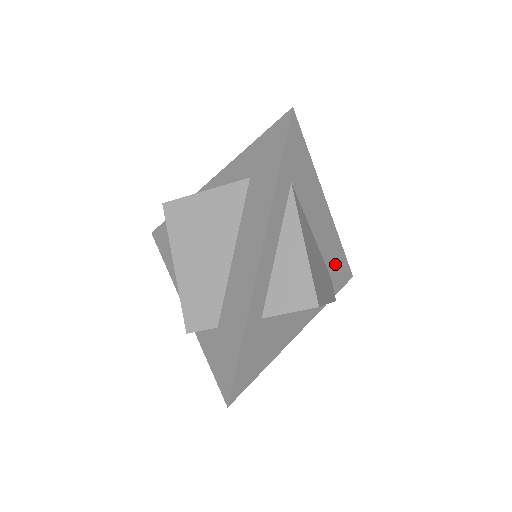
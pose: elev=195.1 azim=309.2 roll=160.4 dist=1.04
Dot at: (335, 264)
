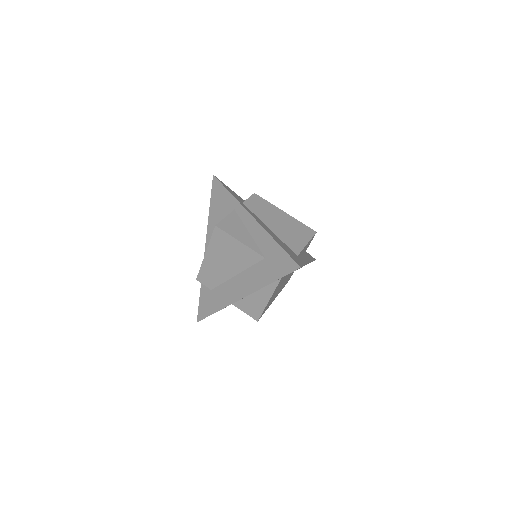
Dot at: occluded
